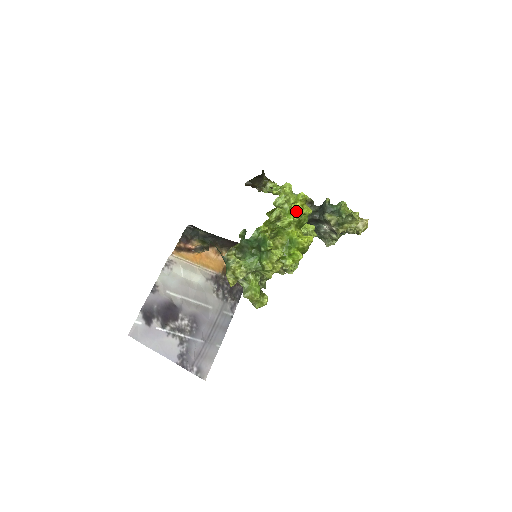
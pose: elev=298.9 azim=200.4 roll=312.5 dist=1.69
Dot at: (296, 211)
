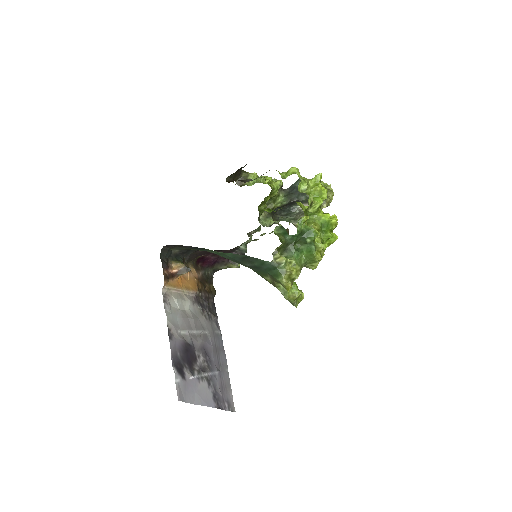
Dot at: (323, 193)
